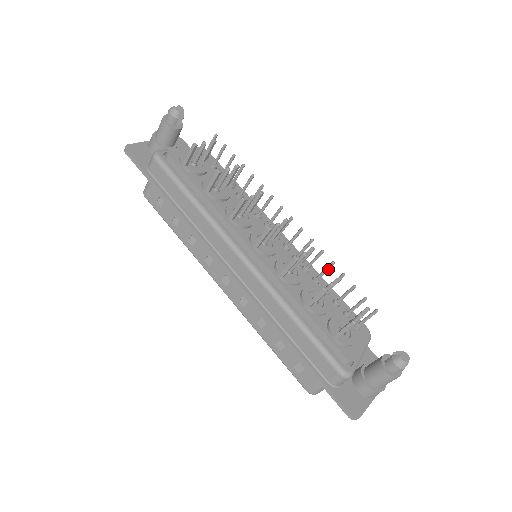
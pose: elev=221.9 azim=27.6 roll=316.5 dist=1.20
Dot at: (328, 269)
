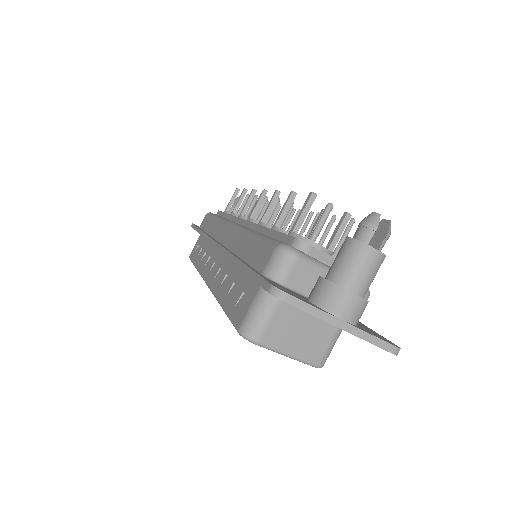
Dot at: occluded
